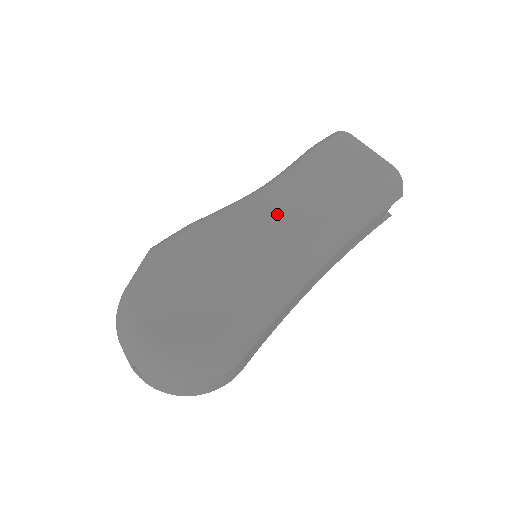
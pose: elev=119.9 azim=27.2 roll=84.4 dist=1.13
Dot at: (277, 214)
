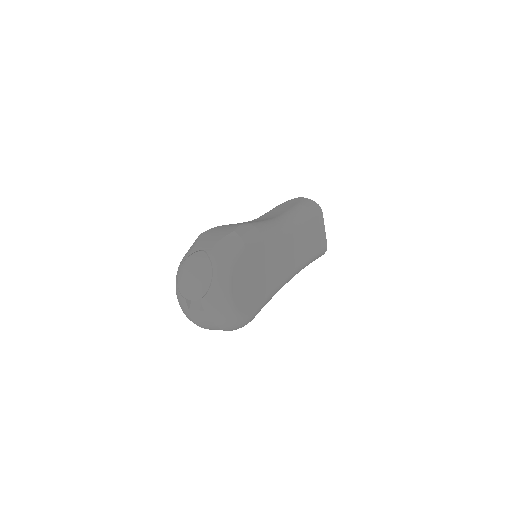
Dot at: (288, 248)
